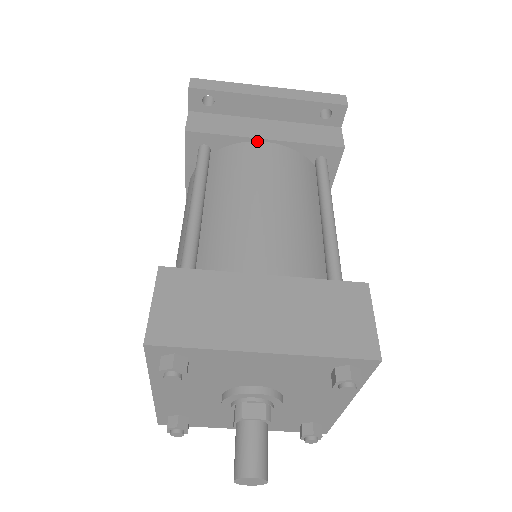
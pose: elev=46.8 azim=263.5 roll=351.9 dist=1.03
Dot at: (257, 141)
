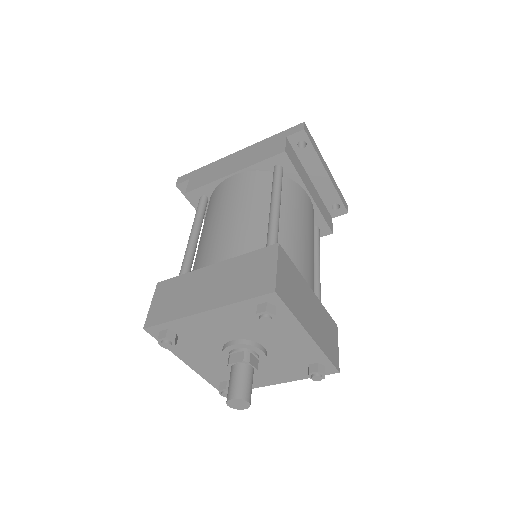
Dot at: (306, 192)
